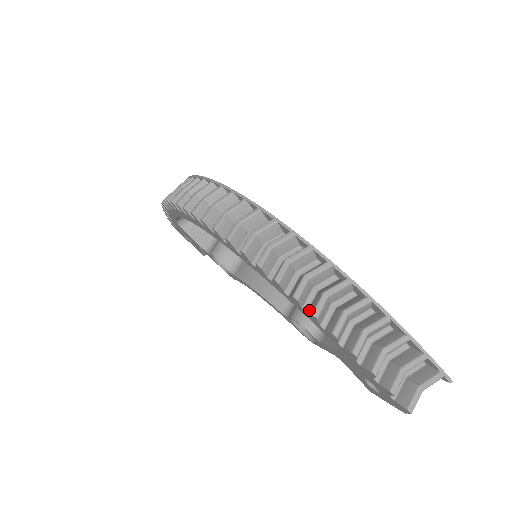
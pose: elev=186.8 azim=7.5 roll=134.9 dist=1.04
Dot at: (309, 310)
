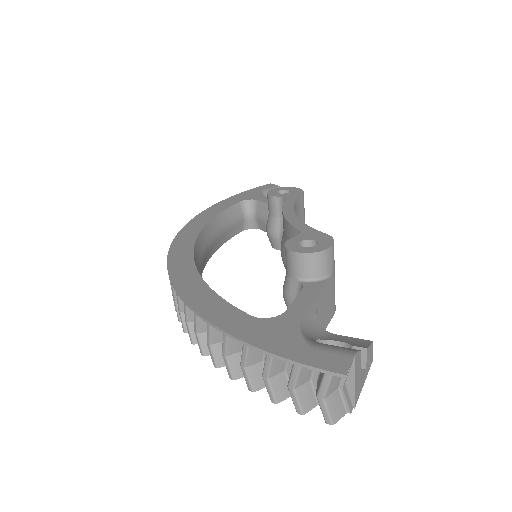
Dot at: occluded
